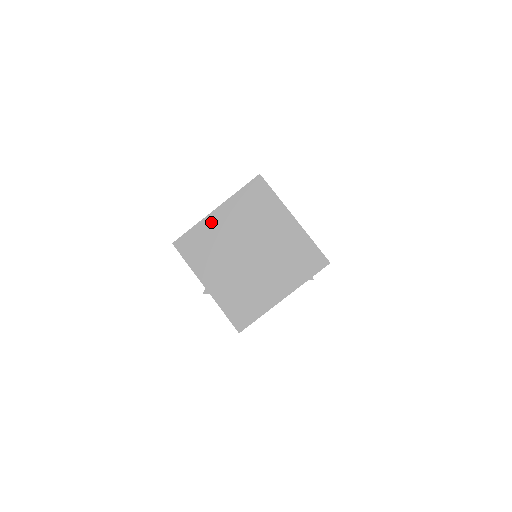
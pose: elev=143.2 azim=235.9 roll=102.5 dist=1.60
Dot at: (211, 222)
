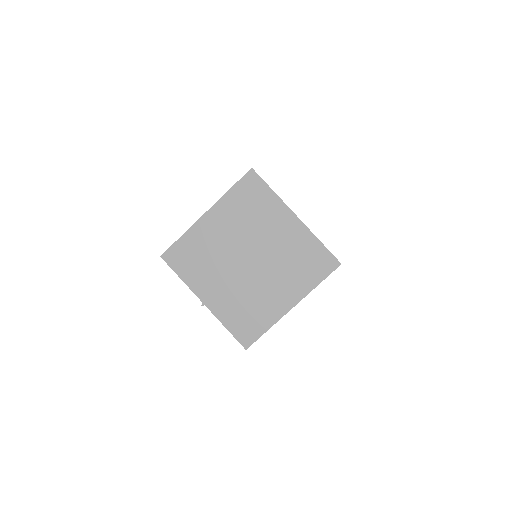
Dot at: (202, 229)
